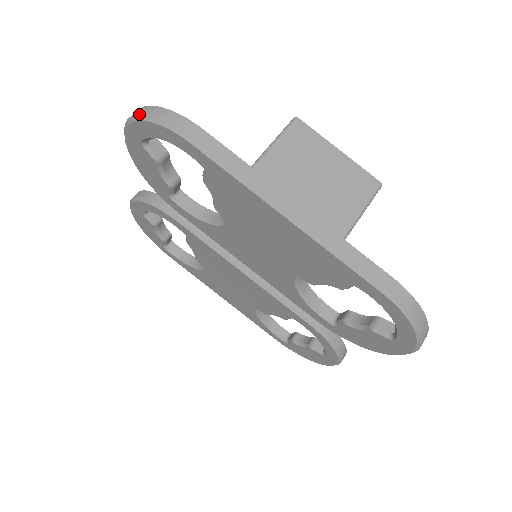
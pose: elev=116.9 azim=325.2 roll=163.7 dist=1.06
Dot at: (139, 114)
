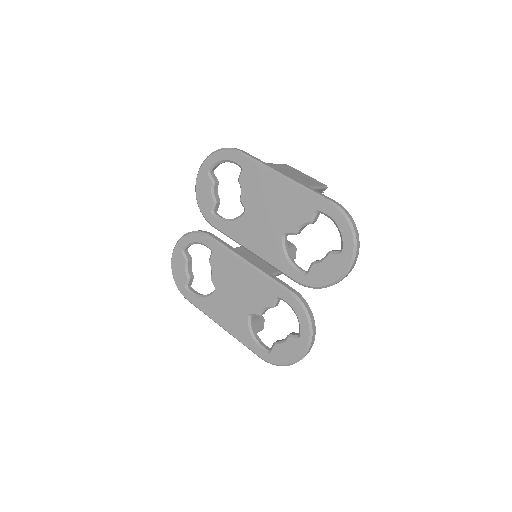
Dot at: (213, 152)
